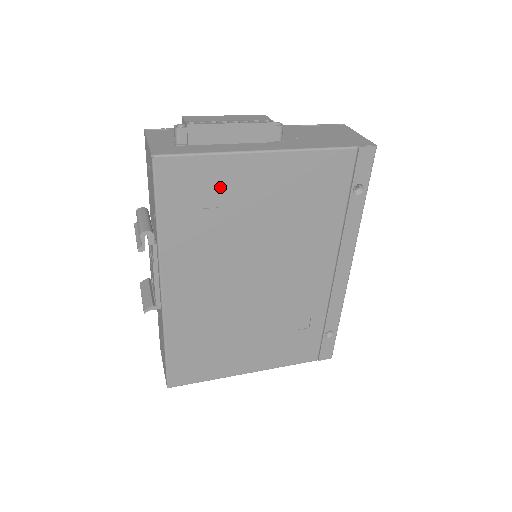
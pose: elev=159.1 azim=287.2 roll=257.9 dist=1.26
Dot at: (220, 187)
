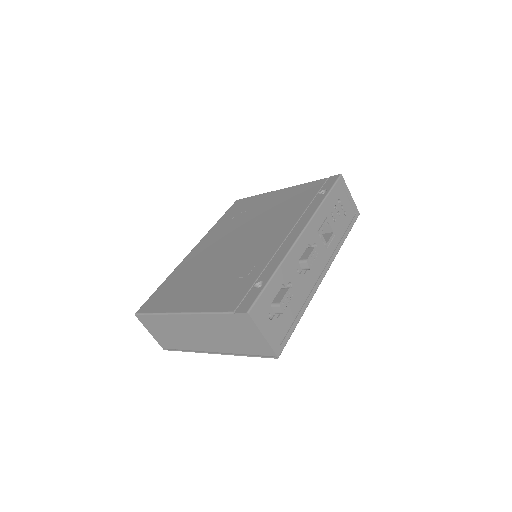
Dot at: (252, 205)
